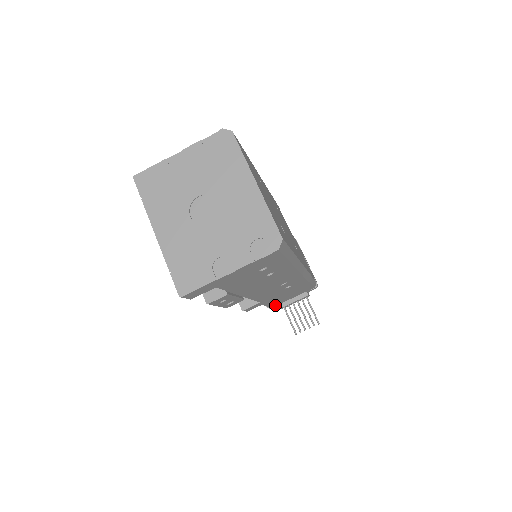
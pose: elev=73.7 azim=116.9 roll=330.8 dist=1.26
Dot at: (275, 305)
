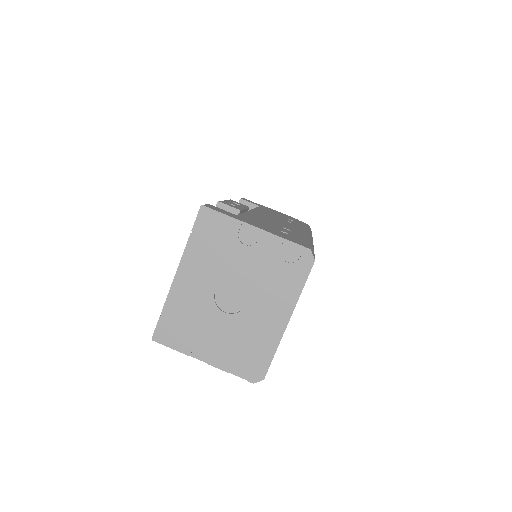
Dot at: occluded
